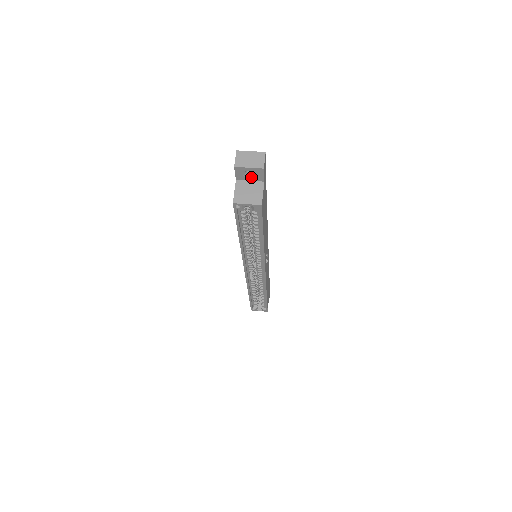
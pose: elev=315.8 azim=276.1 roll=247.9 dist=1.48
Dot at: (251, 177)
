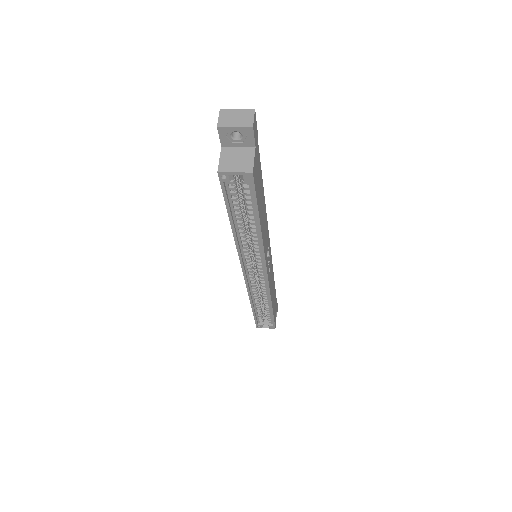
Dot at: (239, 141)
